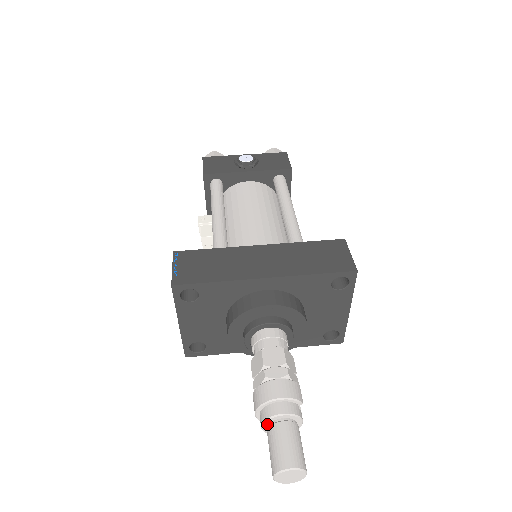
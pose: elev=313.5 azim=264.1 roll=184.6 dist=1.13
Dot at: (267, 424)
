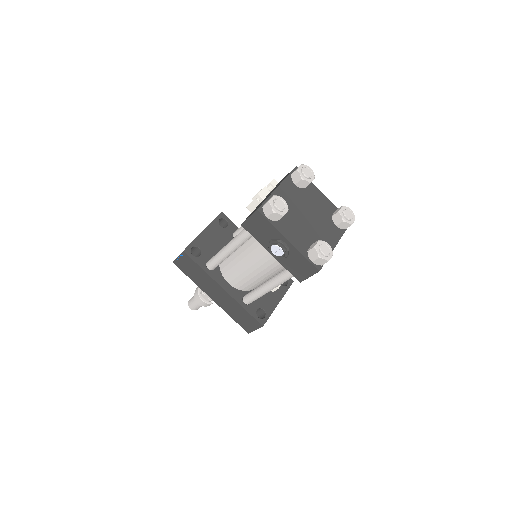
Dot at: occluded
